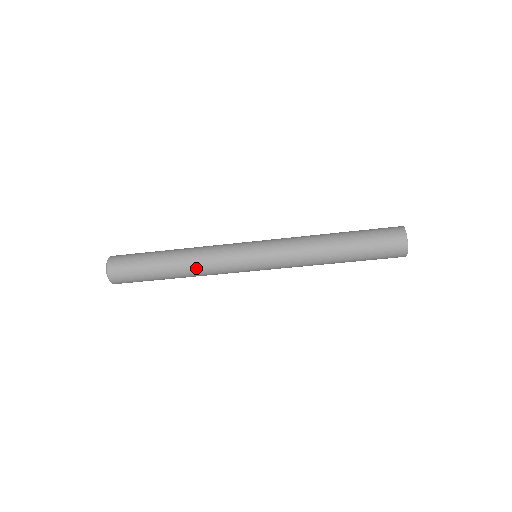
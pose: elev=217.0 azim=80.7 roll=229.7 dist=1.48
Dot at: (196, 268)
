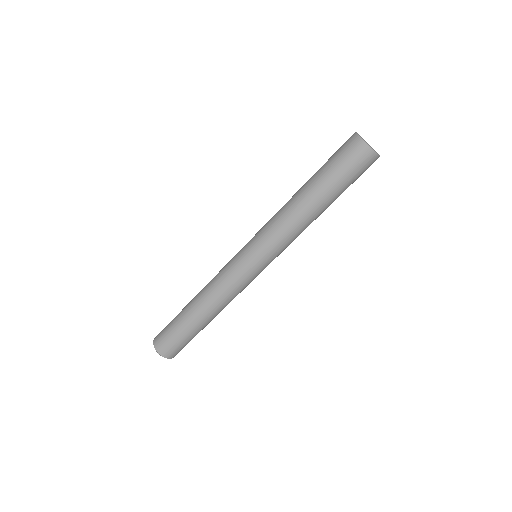
Dot at: (218, 304)
